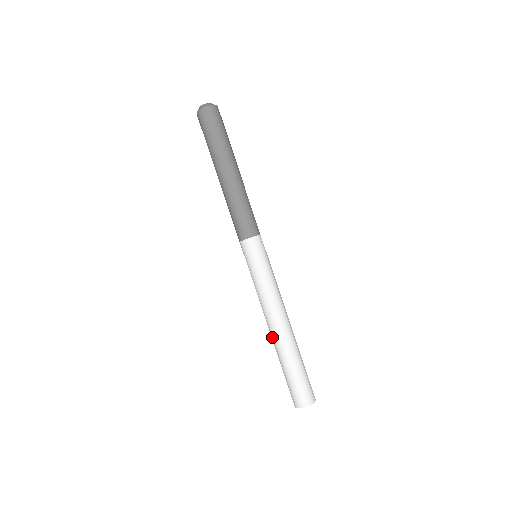
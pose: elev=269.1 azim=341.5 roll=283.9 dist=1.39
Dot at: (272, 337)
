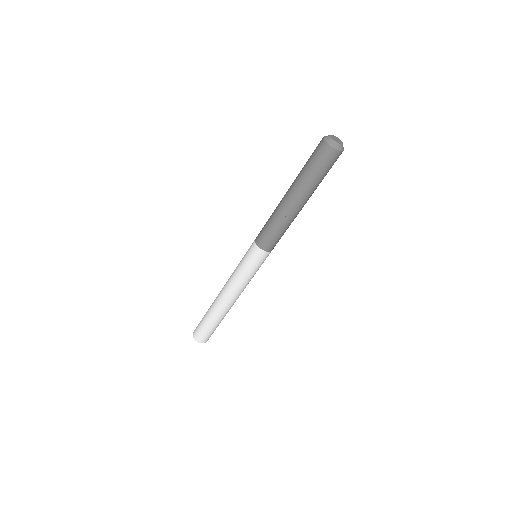
Dot at: (216, 298)
